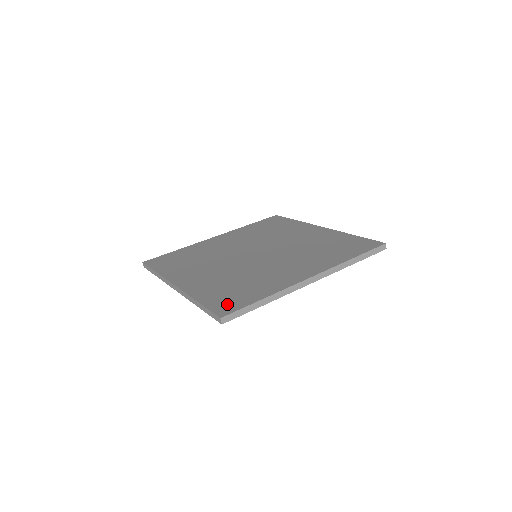
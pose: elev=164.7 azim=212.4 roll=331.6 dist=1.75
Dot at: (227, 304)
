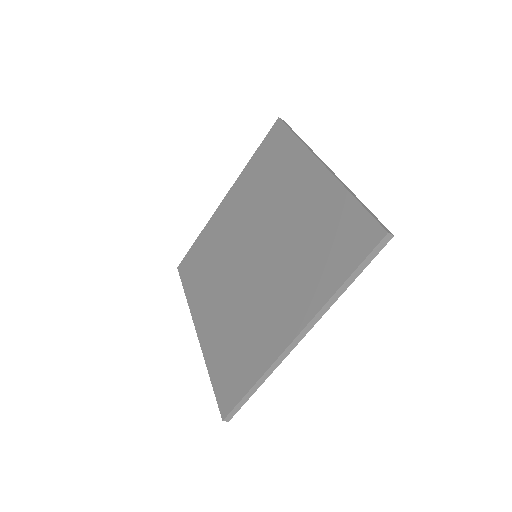
Dot at: (227, 391)
